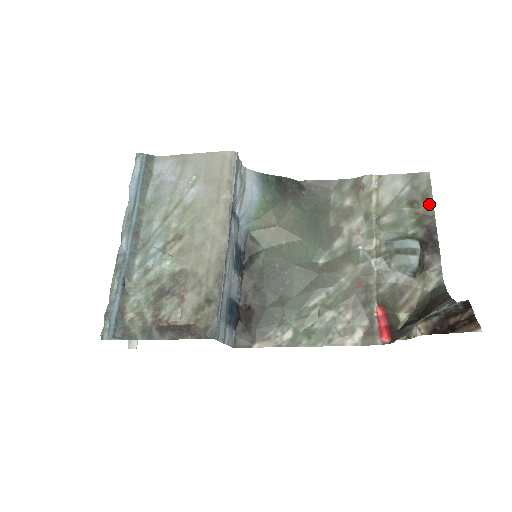
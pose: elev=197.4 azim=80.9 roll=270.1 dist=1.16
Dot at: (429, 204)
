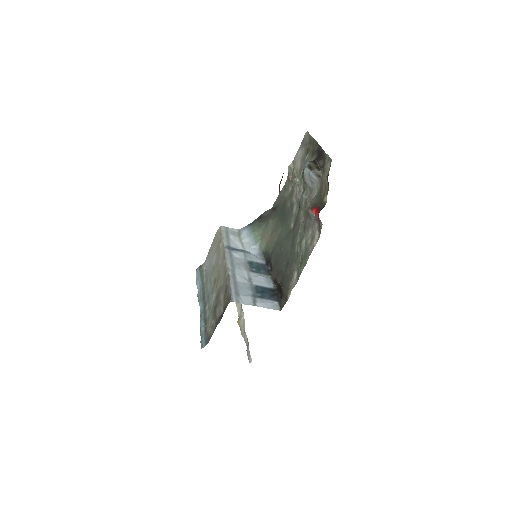
Dot at: (313, 142)
